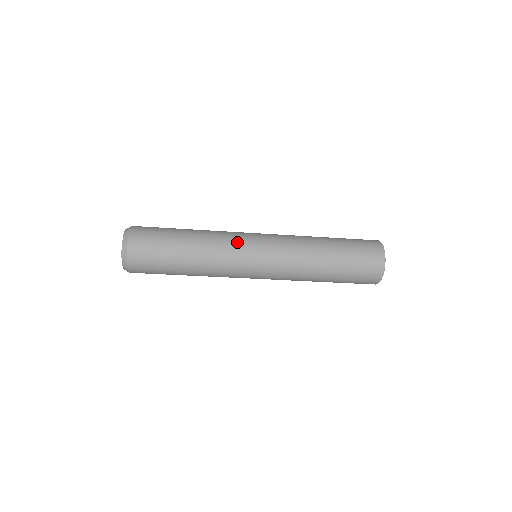
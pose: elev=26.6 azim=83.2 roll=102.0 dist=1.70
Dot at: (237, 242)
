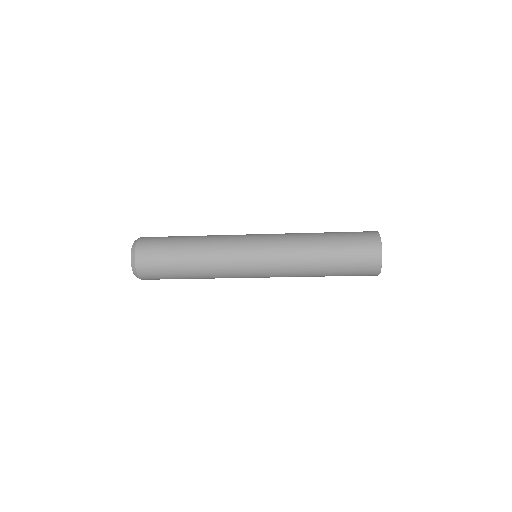
Dot at: (234, 238)
